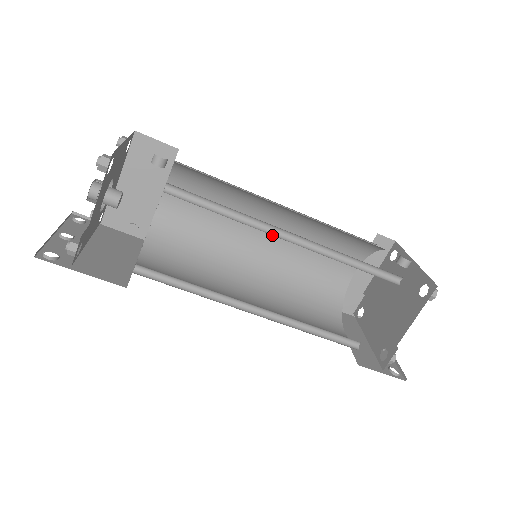
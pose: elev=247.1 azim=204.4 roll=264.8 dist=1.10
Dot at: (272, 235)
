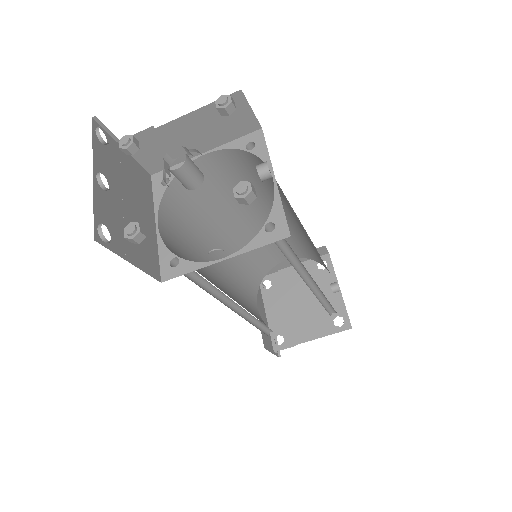
Dot at: (262, 220)
